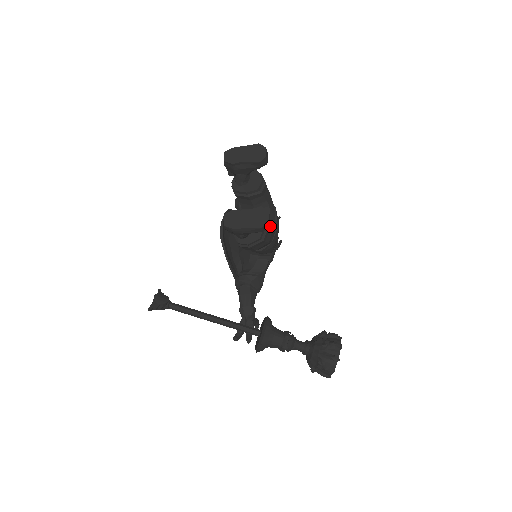
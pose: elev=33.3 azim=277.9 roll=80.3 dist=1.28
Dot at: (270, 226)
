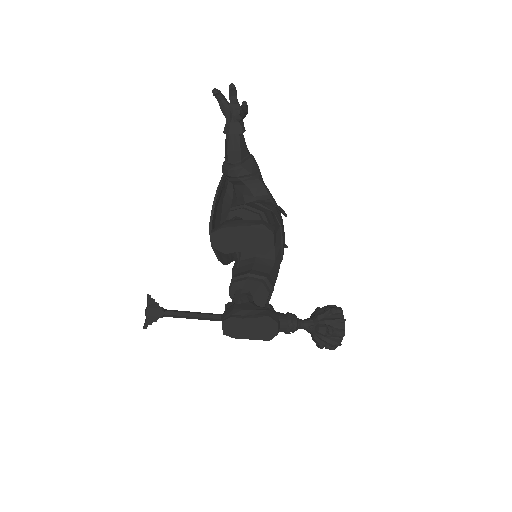
Dot at: (275, 265)
